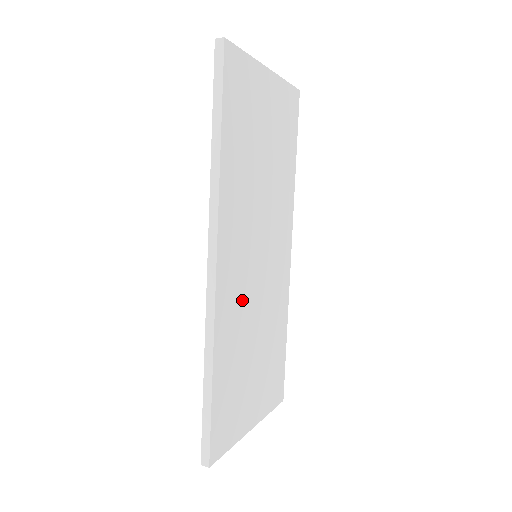
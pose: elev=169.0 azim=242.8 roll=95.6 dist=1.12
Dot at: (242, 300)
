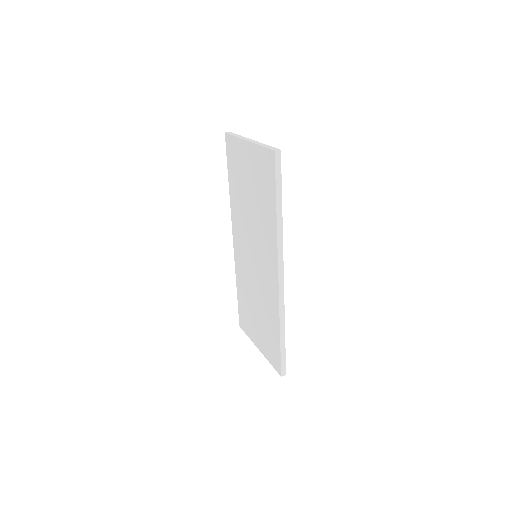
Dot at: occluded
